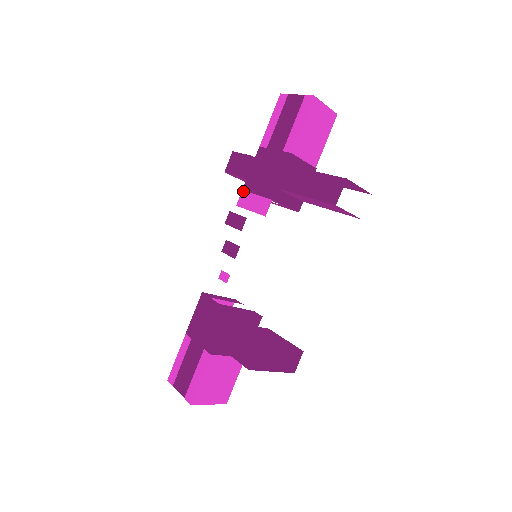
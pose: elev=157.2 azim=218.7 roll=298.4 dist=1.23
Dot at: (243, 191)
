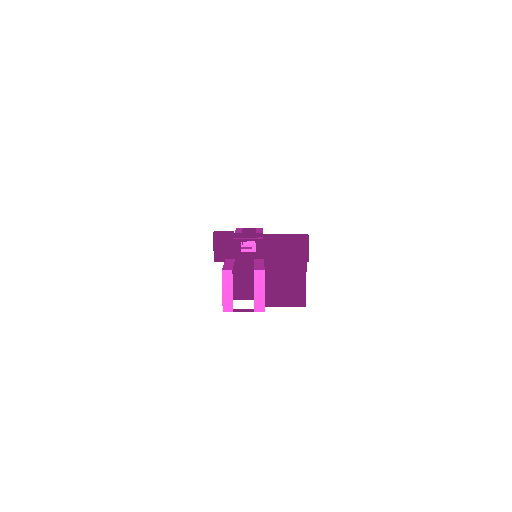
Dot at: (234, 237)
